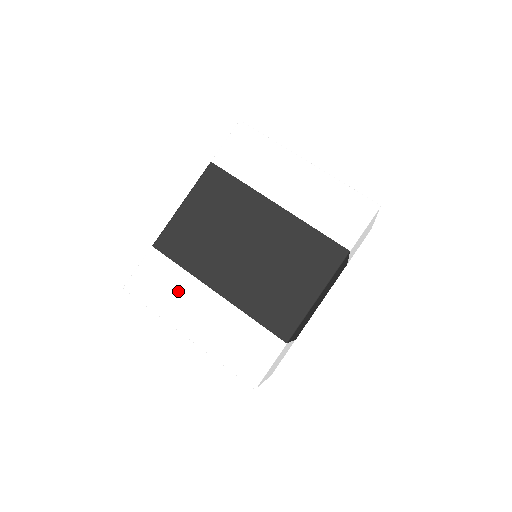
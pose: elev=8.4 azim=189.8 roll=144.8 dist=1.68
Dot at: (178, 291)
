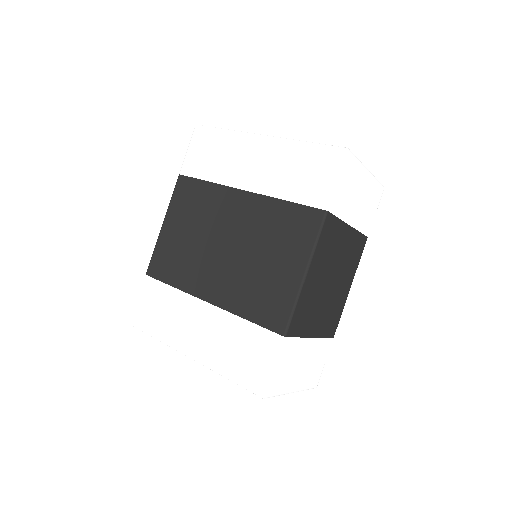
Dot at: (173, 312)
